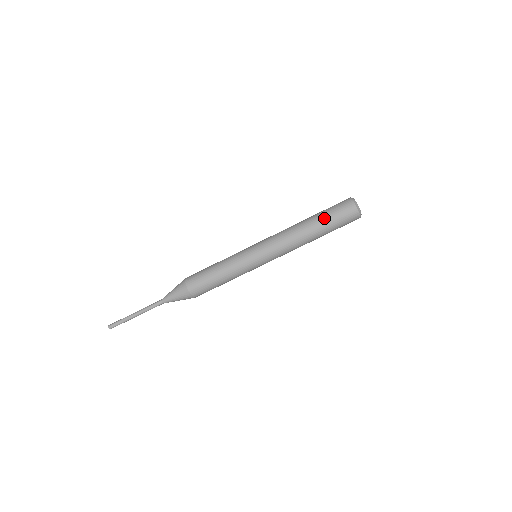
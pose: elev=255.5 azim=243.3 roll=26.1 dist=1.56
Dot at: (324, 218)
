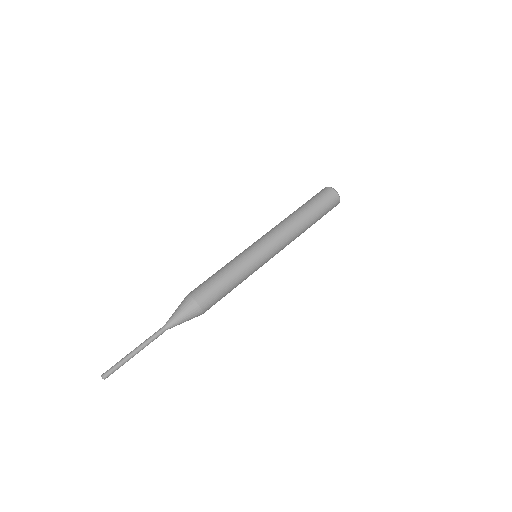
Dot at: (307, 203)
